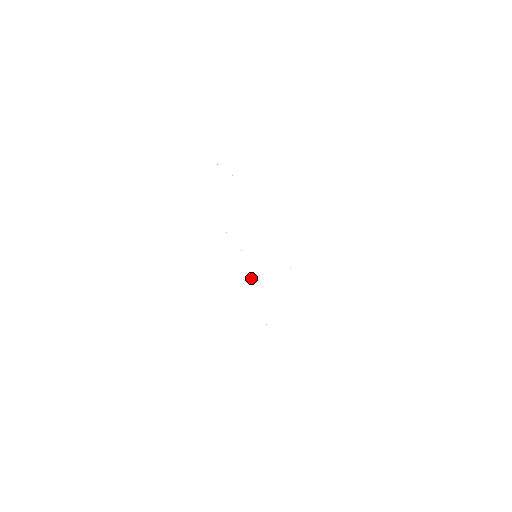
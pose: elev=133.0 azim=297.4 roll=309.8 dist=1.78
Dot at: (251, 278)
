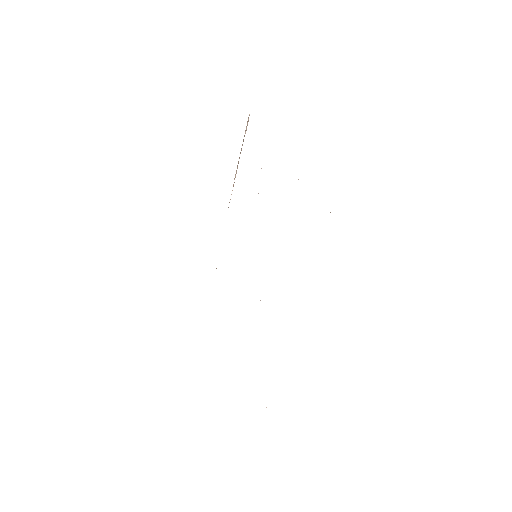
Dot at: occluded
